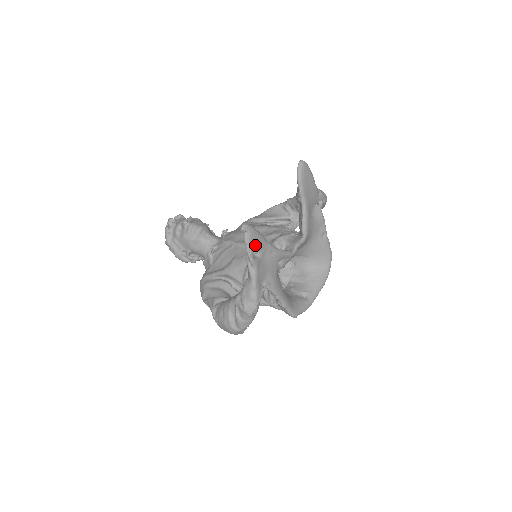
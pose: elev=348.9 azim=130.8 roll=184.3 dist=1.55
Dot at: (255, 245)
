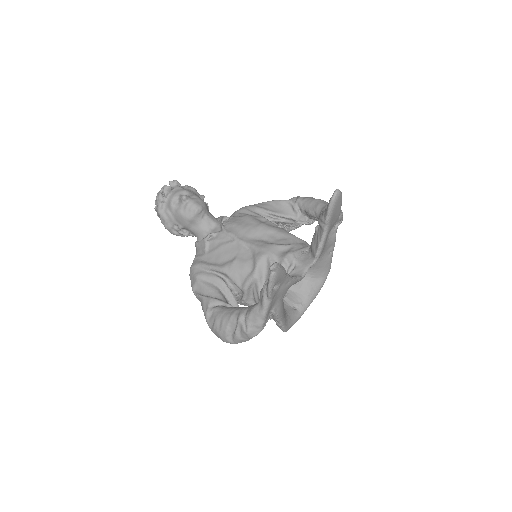
Dot at: (277, 281)
